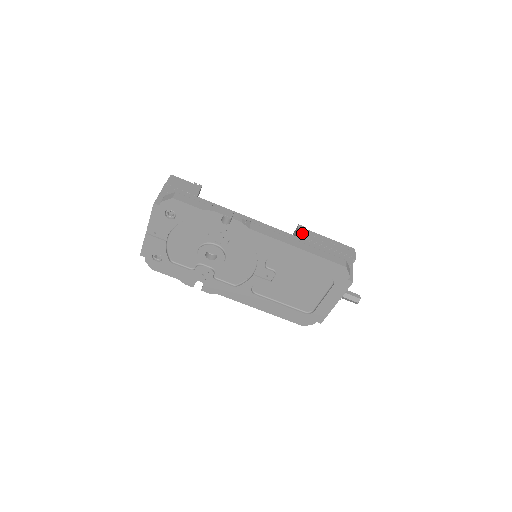
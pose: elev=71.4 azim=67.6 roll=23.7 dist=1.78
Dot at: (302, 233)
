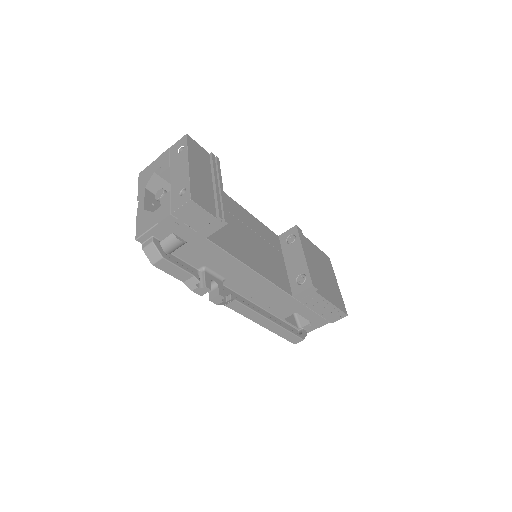
Dot at: (304, 295)
